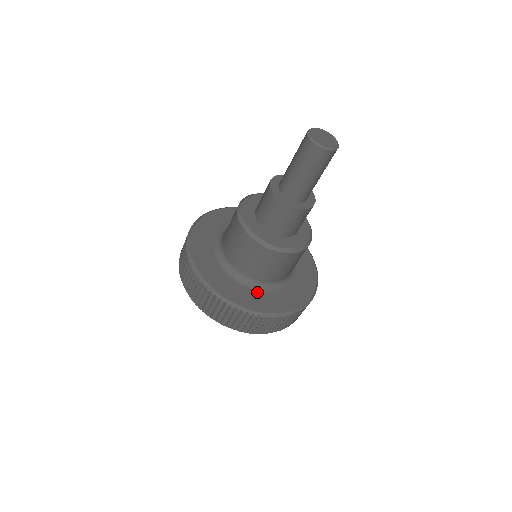
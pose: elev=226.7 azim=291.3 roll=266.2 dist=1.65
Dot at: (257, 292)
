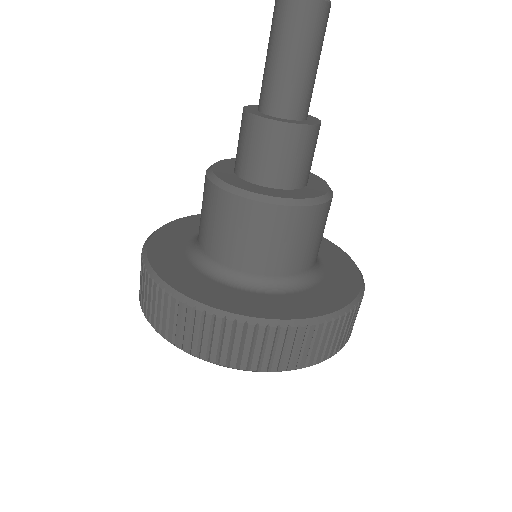
Dot at: (254, 293)
